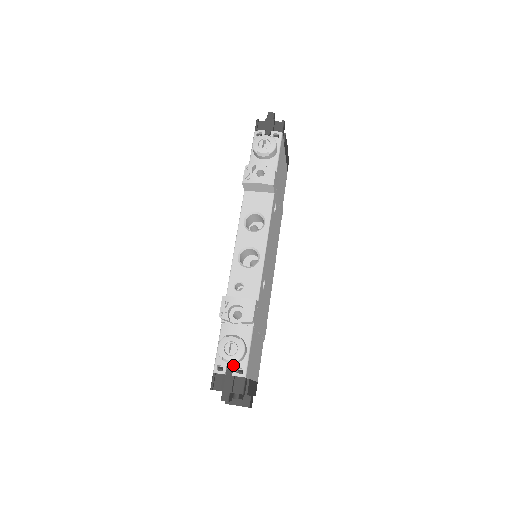
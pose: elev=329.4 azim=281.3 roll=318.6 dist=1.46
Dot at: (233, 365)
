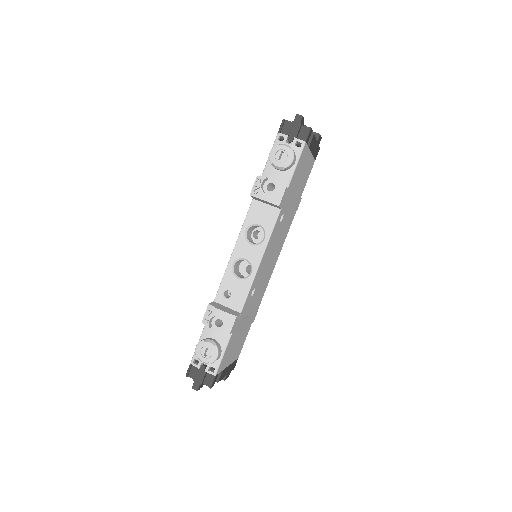
Dot at: occluded
